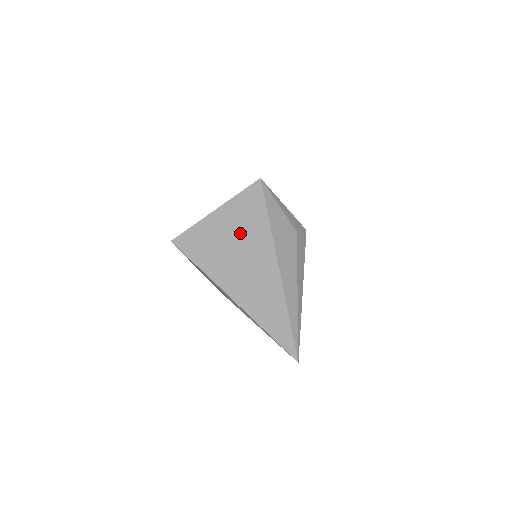
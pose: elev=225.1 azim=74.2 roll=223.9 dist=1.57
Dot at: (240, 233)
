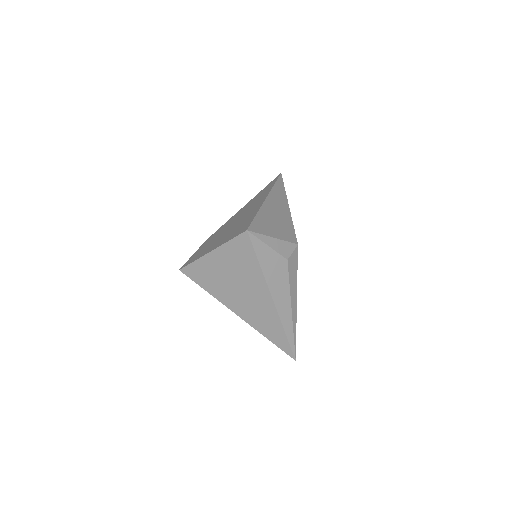
Dot at: (237, 272)
